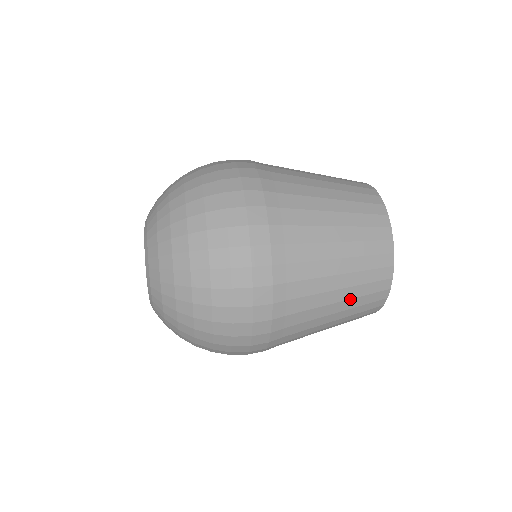
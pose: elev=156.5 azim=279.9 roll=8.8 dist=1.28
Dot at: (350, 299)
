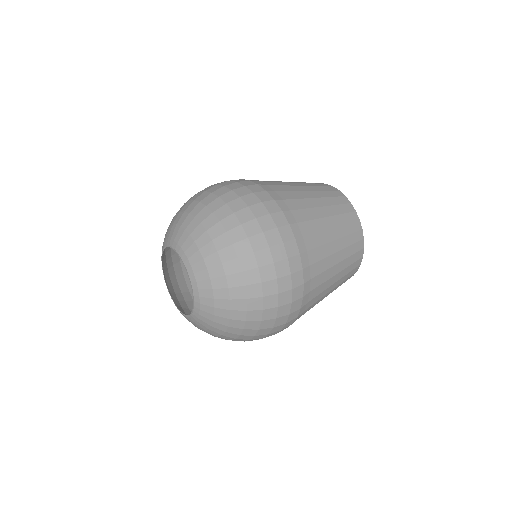
Dot at: (337, 286)
